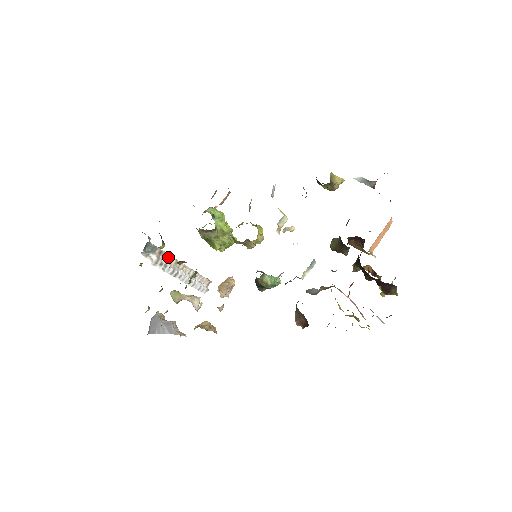
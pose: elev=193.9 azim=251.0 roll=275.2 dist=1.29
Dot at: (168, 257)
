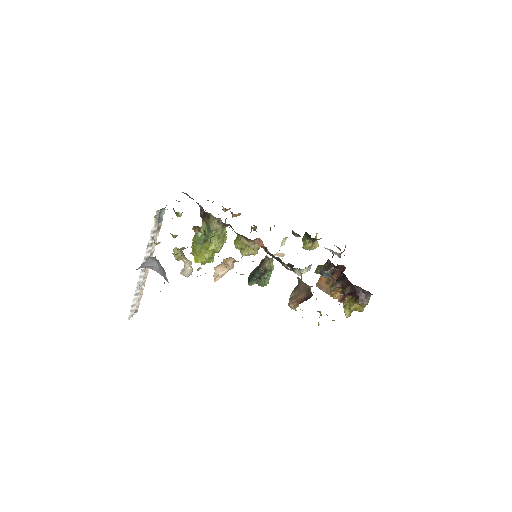
Dot at: (155, 240)
